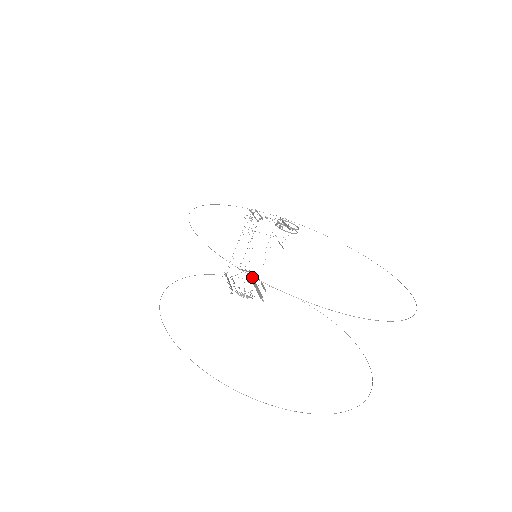
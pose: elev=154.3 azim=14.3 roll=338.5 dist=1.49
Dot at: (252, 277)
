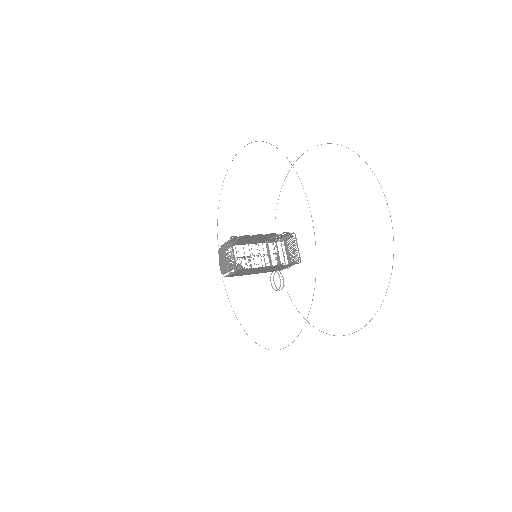
Dot at: occluded
